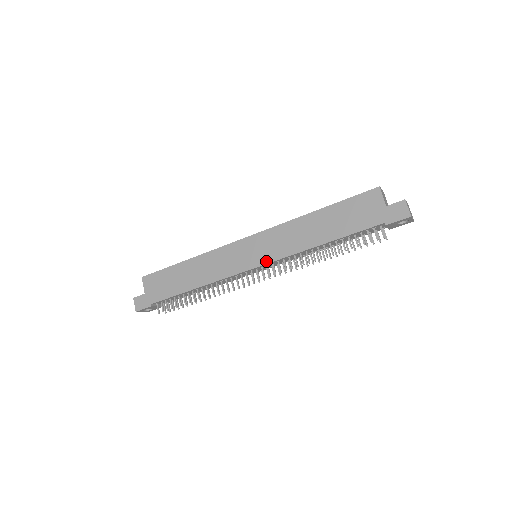
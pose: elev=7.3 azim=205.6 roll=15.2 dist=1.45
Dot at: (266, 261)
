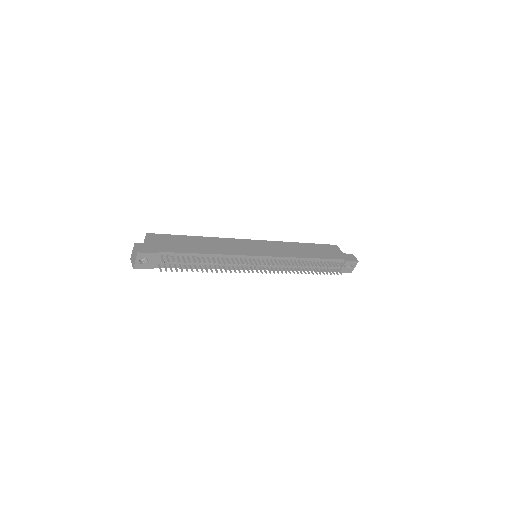
Dot at: (272, 255)
